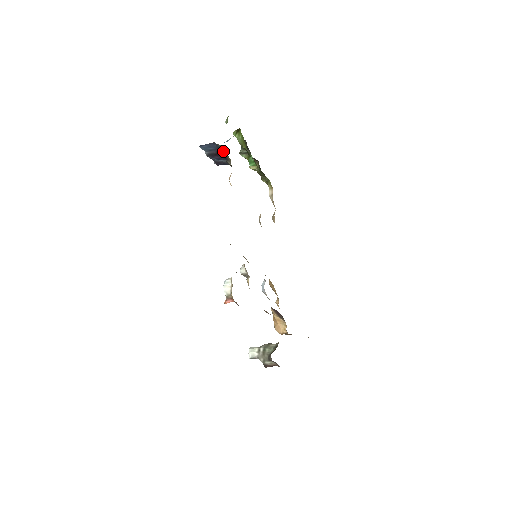
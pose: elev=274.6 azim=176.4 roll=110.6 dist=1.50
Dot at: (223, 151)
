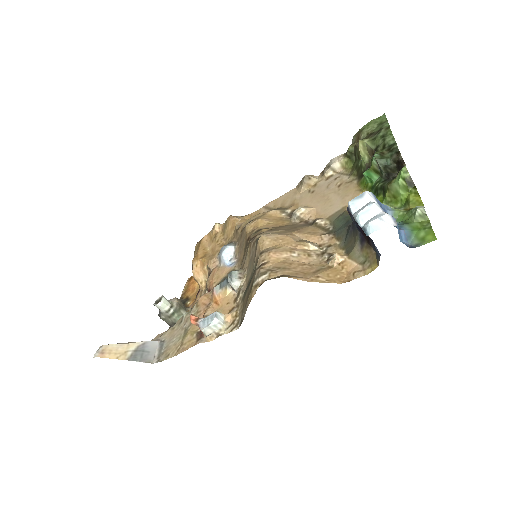
Dot at: (372, 245)
